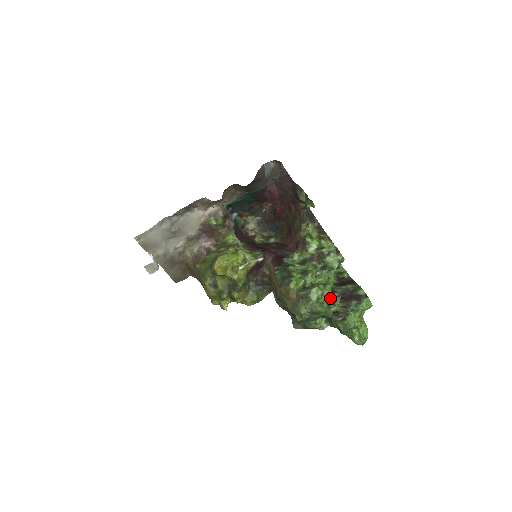
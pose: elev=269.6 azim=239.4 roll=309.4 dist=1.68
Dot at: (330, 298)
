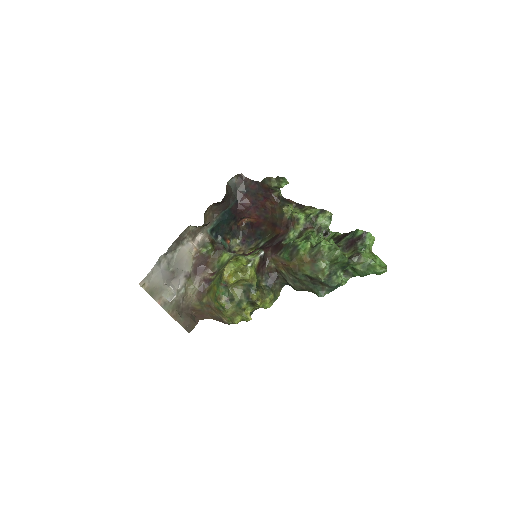
Dot at: occluded
